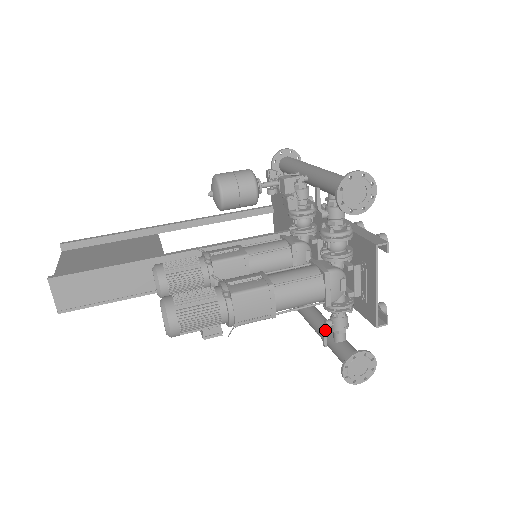
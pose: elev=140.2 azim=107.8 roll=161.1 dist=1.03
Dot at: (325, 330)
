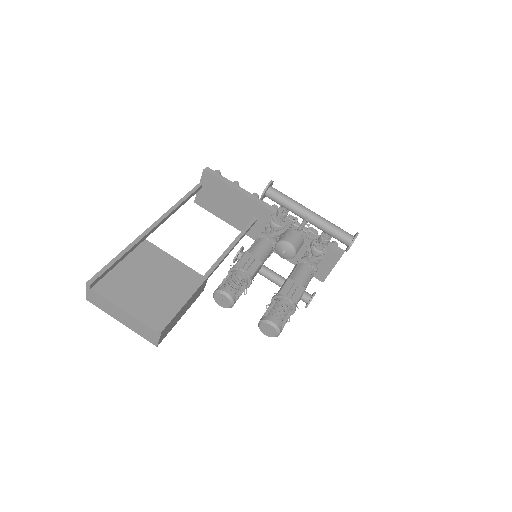
Dot at: occluded
